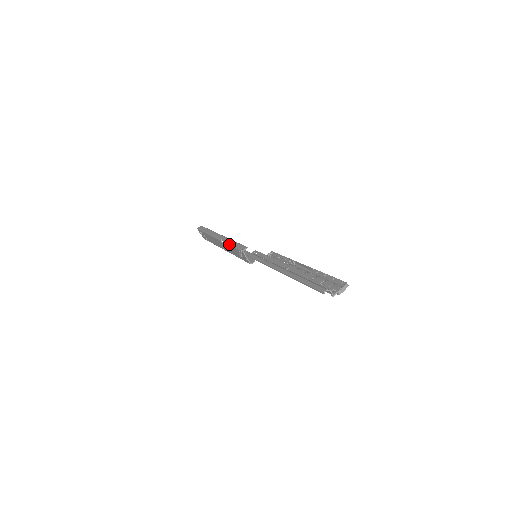
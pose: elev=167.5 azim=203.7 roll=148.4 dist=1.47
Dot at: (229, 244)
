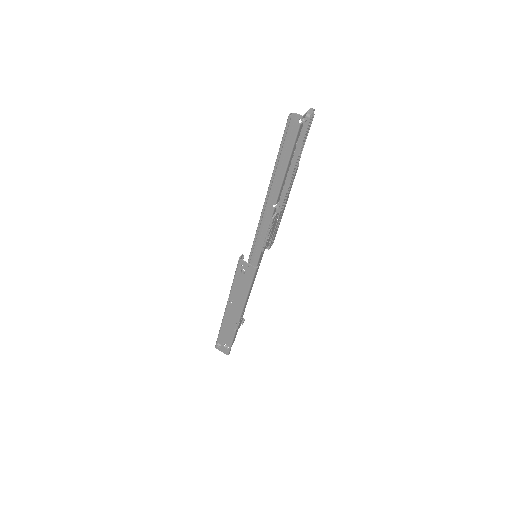
Dot at: occluded
